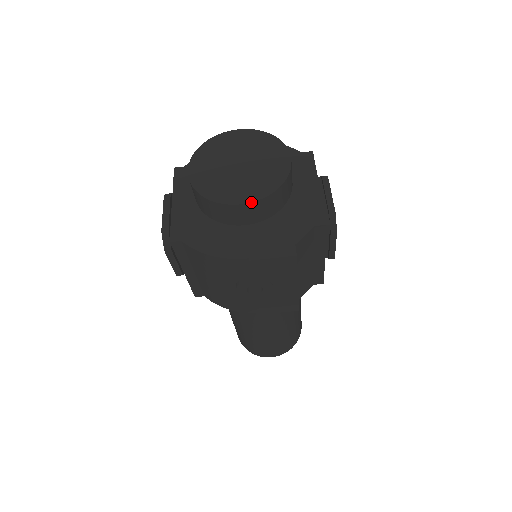
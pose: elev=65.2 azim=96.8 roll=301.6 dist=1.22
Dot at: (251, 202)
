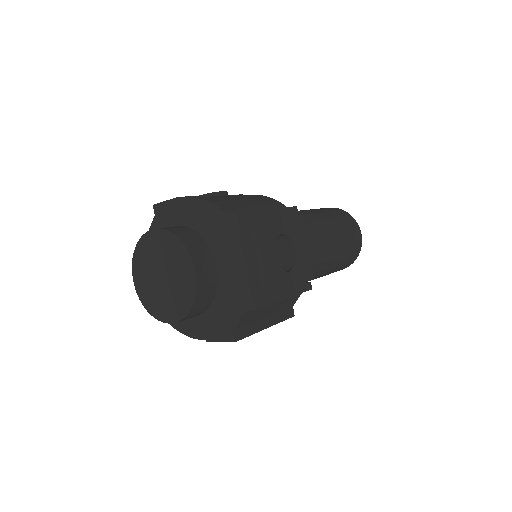
Dot at: (176, 322)
